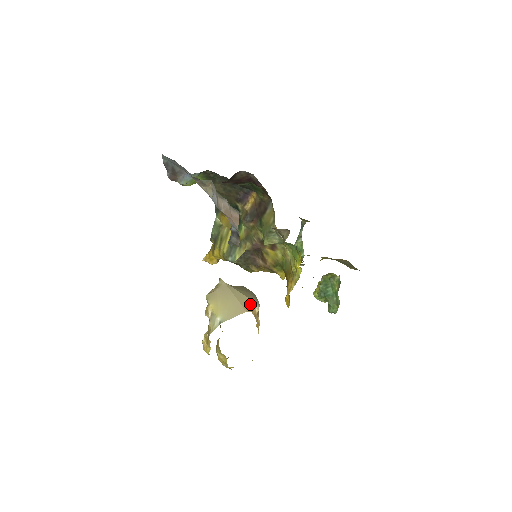
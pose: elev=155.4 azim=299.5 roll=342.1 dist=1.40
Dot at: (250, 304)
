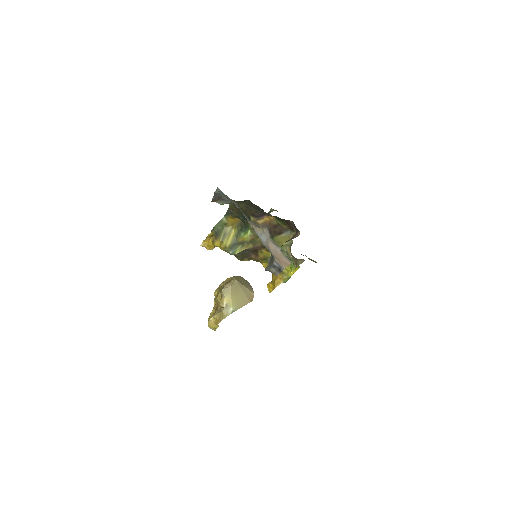
Dot at: (252, 296)
